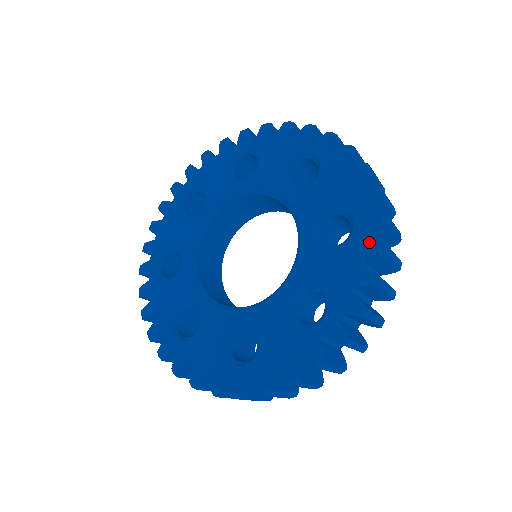
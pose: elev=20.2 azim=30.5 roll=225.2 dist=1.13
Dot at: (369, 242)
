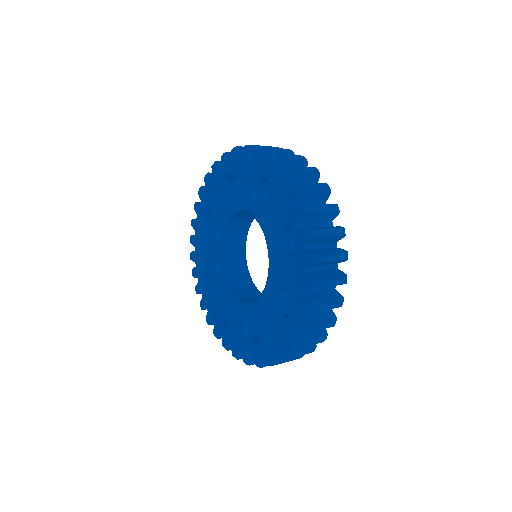
Dot at: (289, 334)
